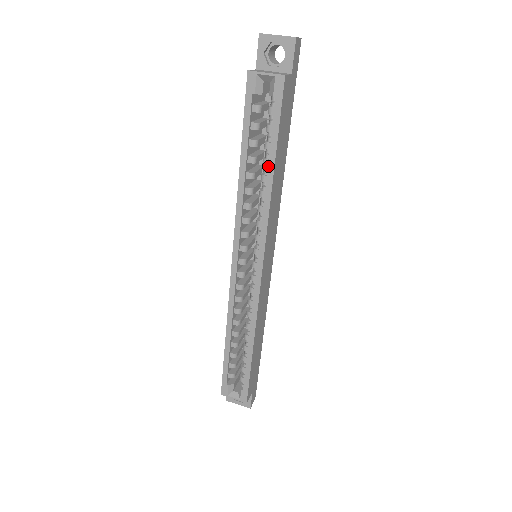
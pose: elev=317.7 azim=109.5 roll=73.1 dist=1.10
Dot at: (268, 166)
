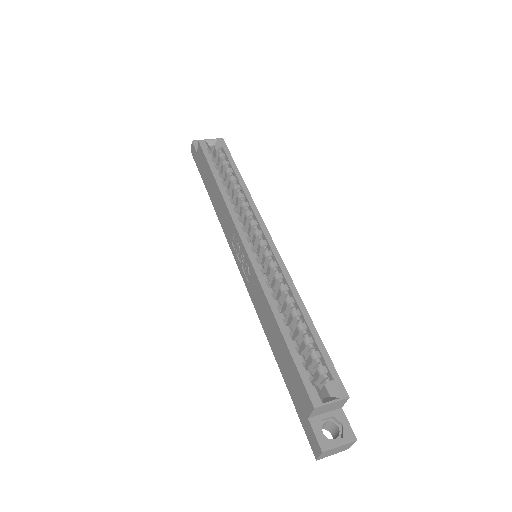
Dot at: (237, 177)
